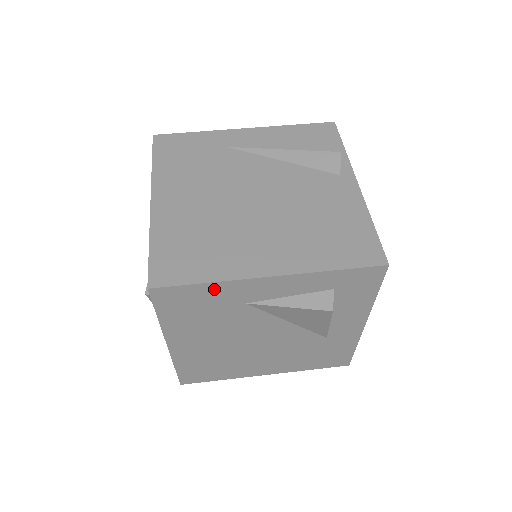
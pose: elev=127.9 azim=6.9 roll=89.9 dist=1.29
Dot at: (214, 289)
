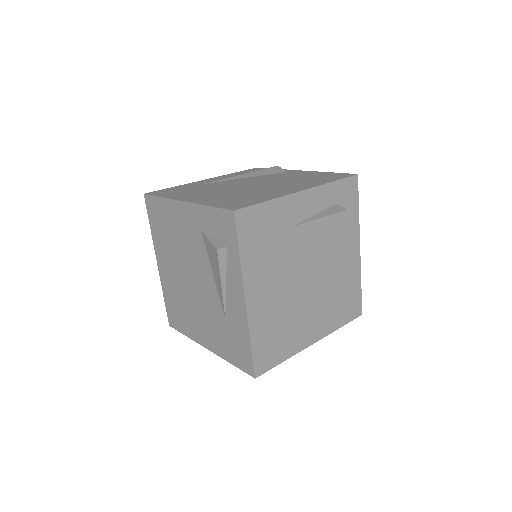
Dot at: (273, 209)
